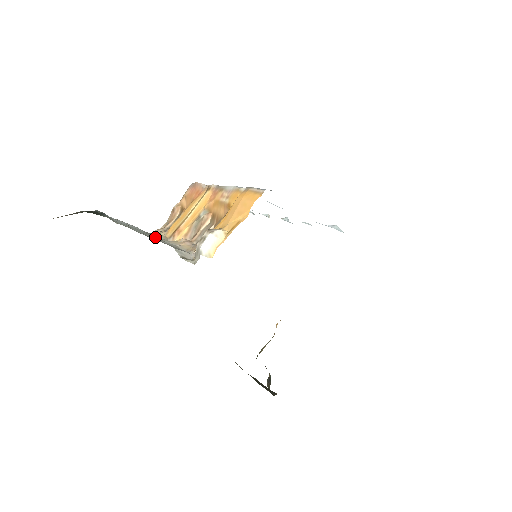
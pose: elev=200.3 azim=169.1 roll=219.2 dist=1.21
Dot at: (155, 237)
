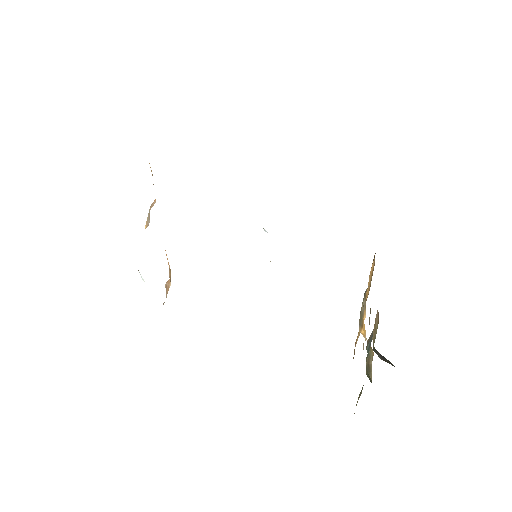
Dot at: occluded
